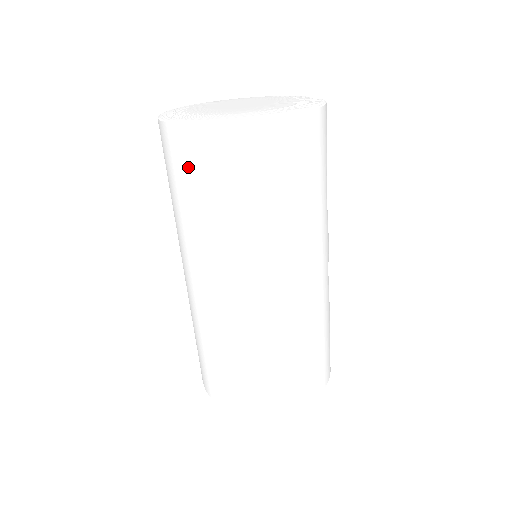
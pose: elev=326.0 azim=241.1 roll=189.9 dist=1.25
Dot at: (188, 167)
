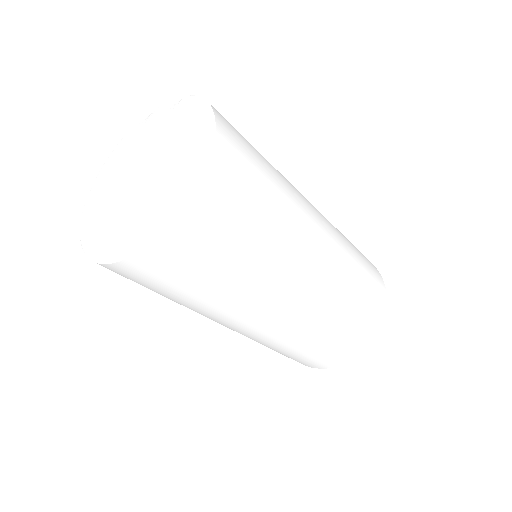
Dot at: (180, 270)
